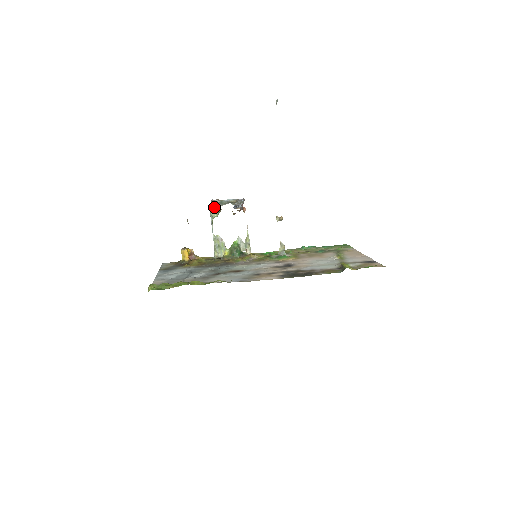
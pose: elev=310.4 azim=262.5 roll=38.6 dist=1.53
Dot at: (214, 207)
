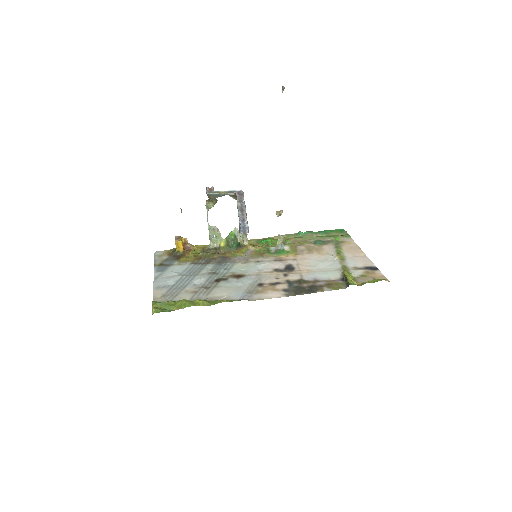
Dot at: (210, 198)
